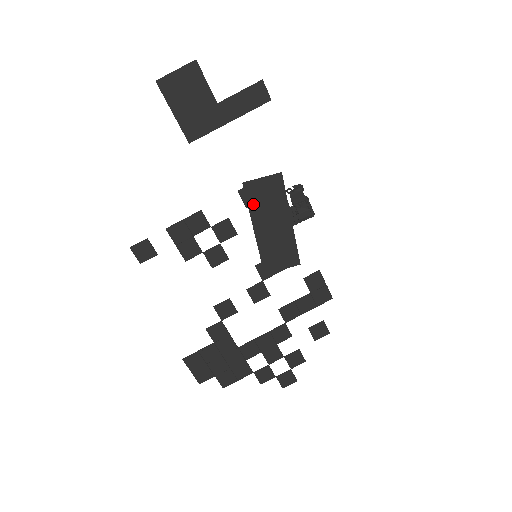
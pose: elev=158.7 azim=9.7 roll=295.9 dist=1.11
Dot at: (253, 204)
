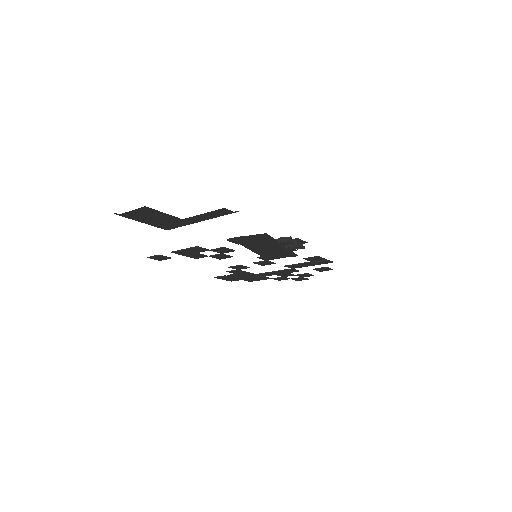
Dot at: (244, 243)
